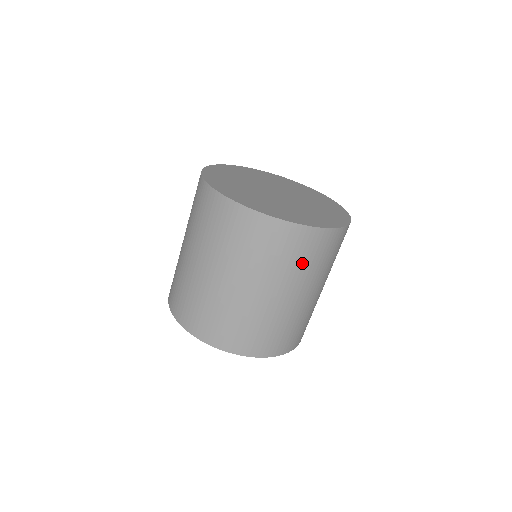
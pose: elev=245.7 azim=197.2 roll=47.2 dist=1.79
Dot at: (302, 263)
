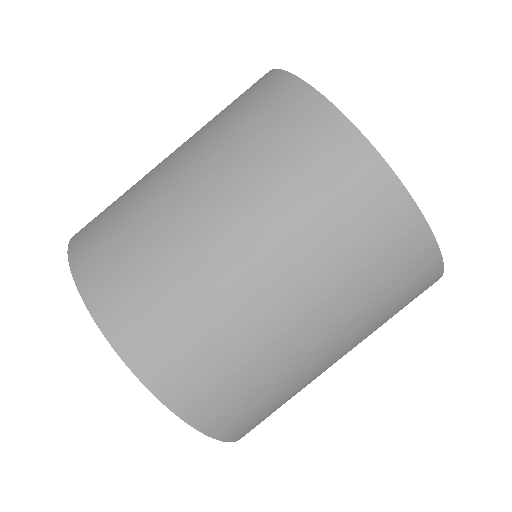
Dot at: (296, 186)
